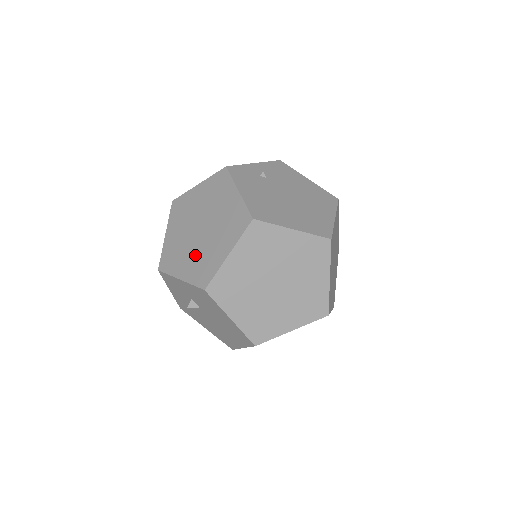
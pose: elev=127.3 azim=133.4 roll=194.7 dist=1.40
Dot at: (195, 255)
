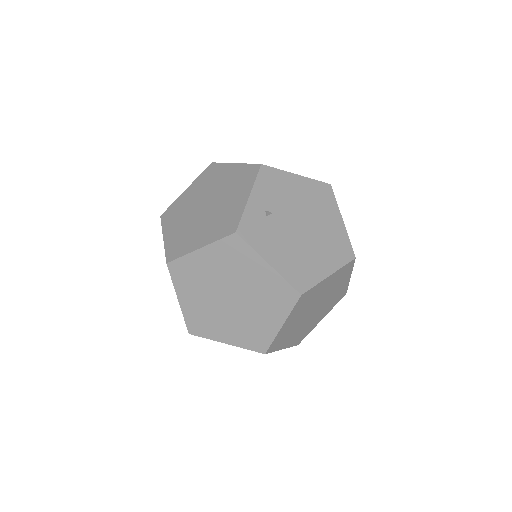
Dot at: (236, 324)
